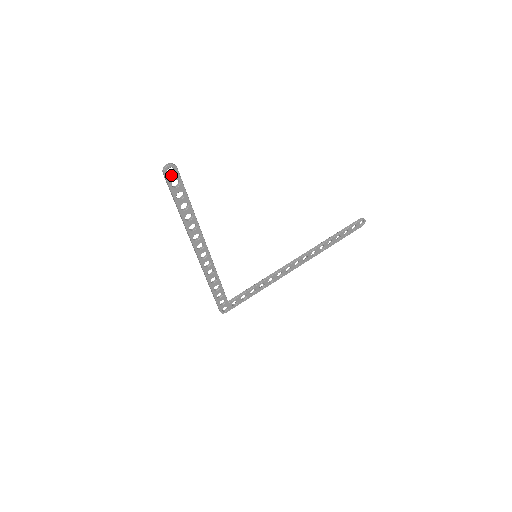
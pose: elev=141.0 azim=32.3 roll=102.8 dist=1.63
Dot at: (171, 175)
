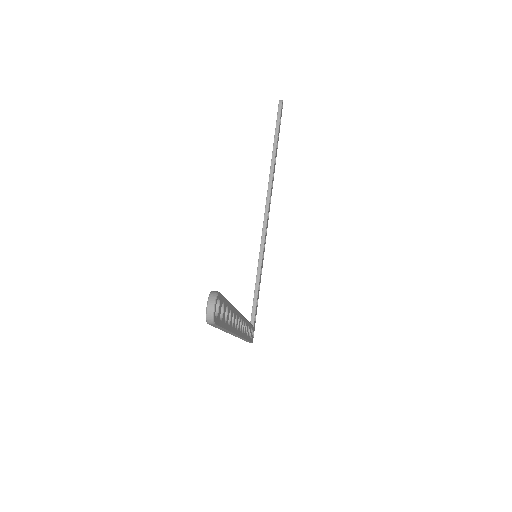
Dot at: (217, 311)
